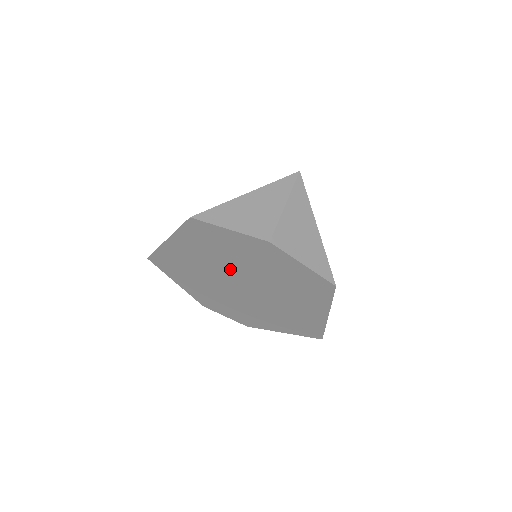
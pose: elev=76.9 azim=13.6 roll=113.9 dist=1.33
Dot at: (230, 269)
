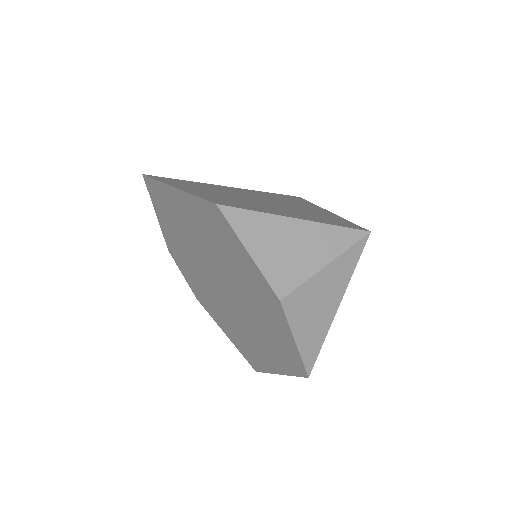
Dot at: (219, 266)
